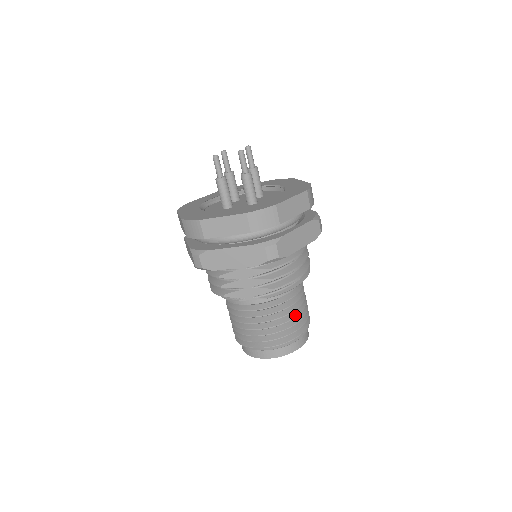
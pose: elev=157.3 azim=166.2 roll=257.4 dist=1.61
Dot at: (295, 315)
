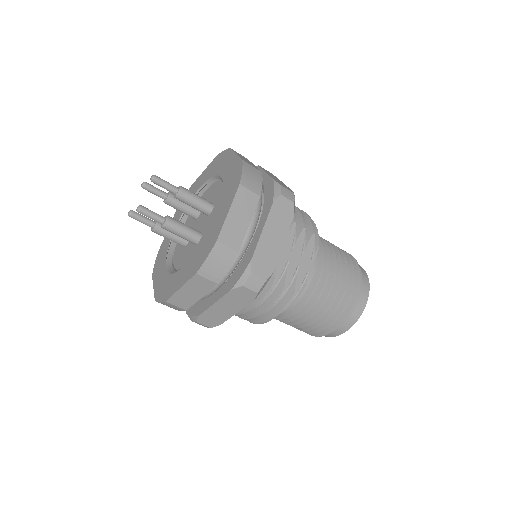
Dot at: (335, 248)
